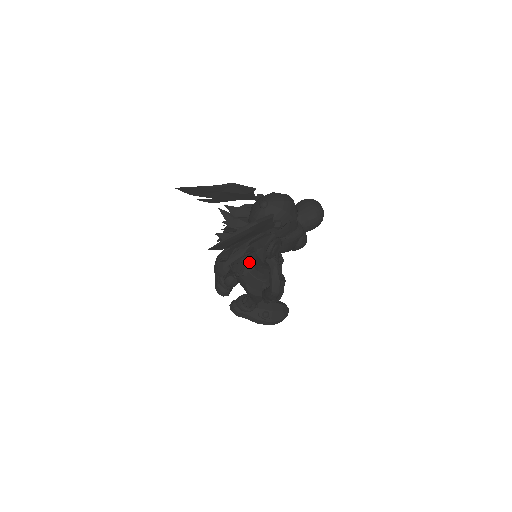
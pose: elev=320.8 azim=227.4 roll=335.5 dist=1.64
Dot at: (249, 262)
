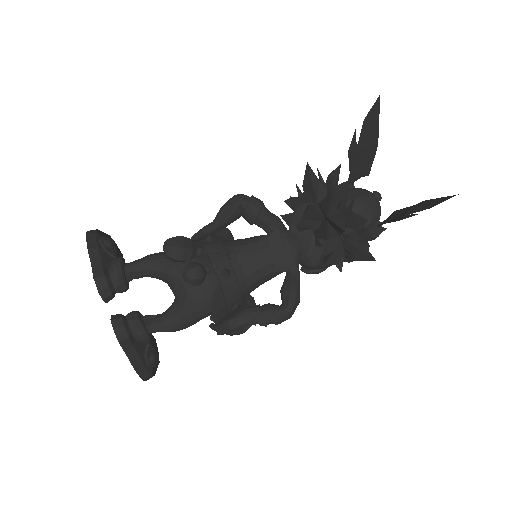
Dot at: (334, 252)
